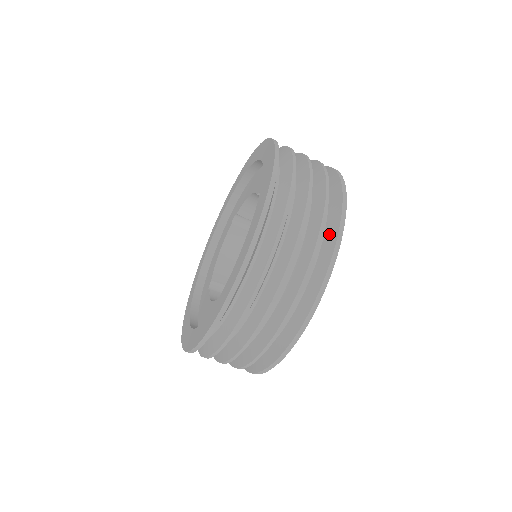
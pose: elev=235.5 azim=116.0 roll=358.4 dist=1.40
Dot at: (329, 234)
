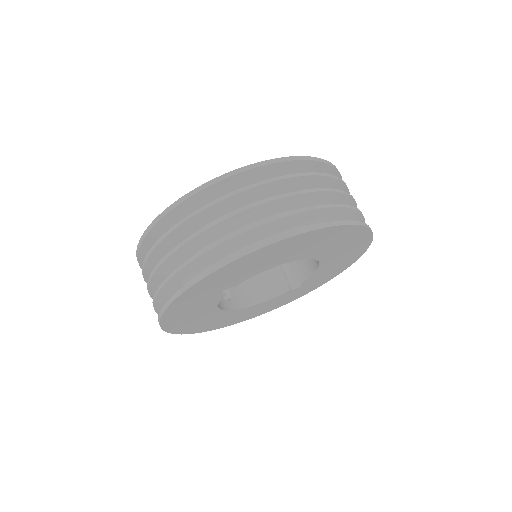
Dot at: occluded
